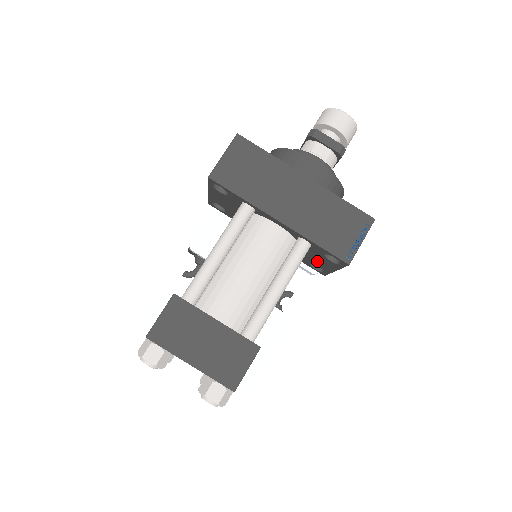
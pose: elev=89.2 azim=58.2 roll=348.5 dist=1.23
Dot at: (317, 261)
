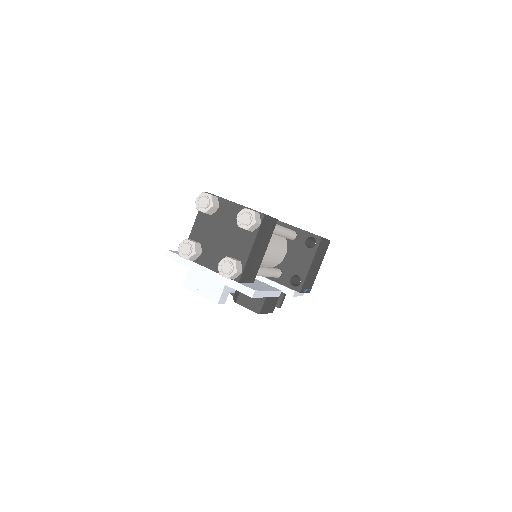
Dot at: (297, 264)
